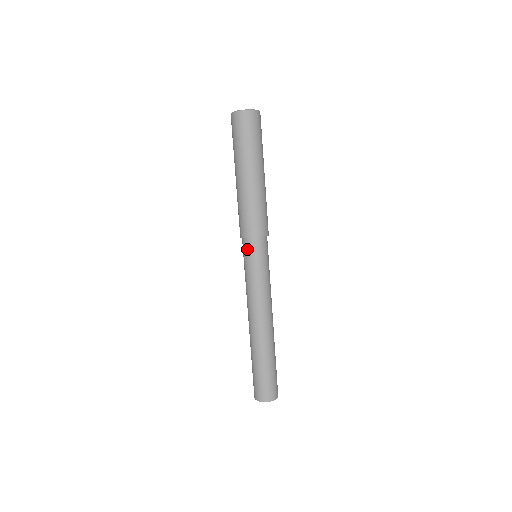
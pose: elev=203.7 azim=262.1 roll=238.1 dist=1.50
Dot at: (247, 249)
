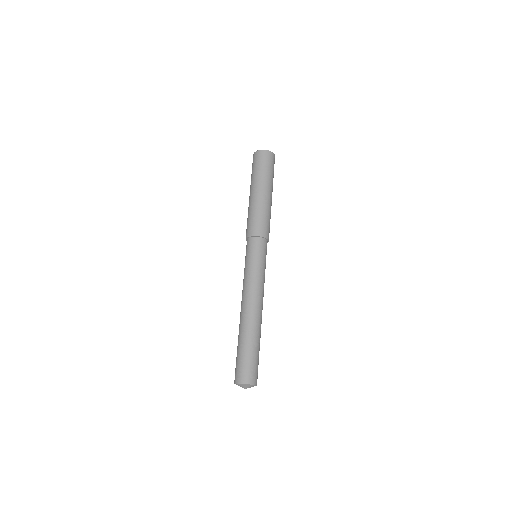
Dot at: (249, 246)
